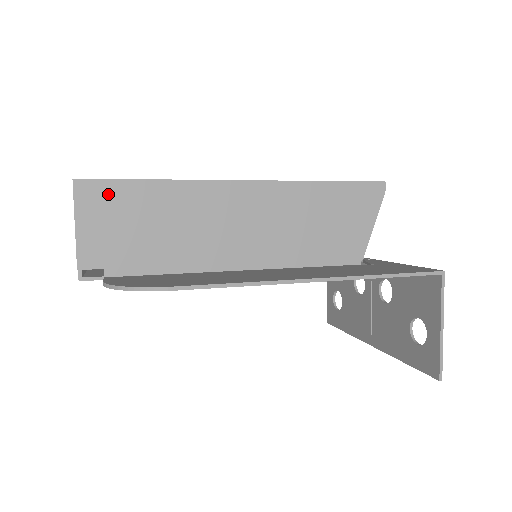
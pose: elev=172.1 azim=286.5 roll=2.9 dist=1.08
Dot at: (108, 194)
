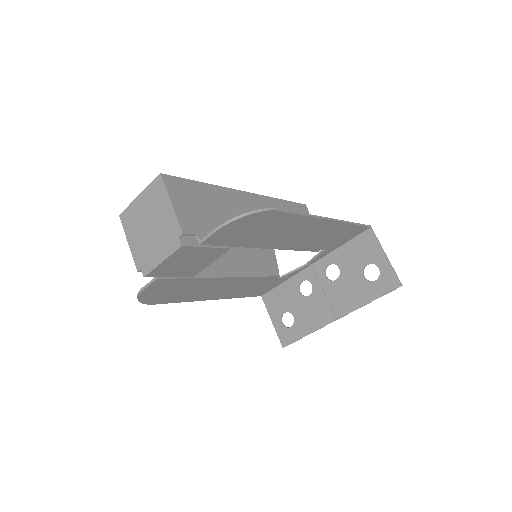
Dot at: (183, 187)
